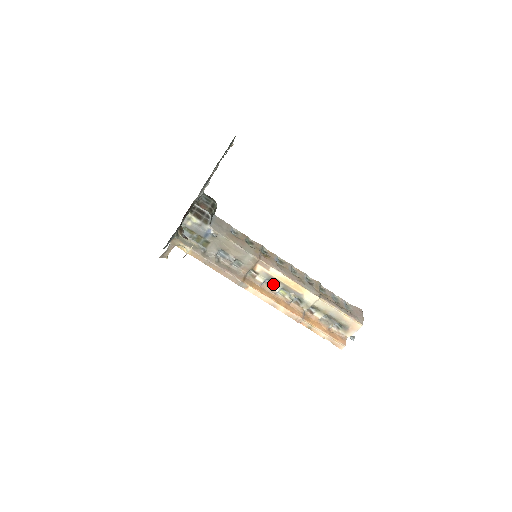
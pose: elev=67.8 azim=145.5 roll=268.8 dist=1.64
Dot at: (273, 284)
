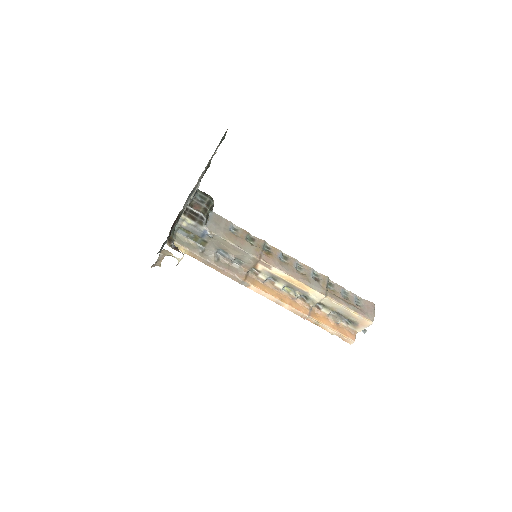
Dot at: (276, 282)
